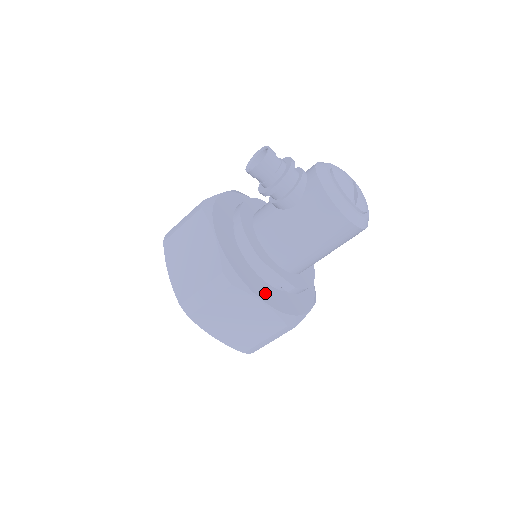
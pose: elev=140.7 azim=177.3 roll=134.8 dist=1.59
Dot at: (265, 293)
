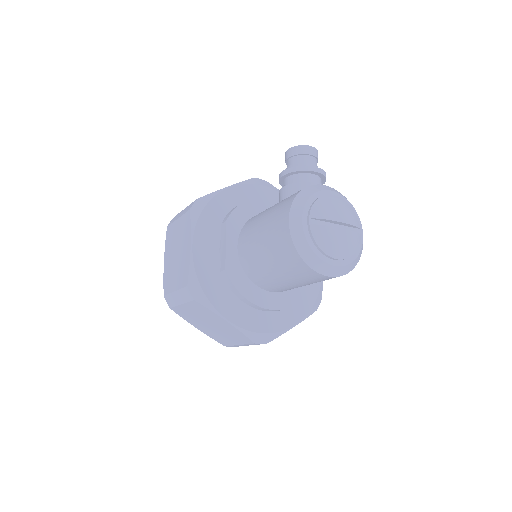
Dot at: (204, 247)
